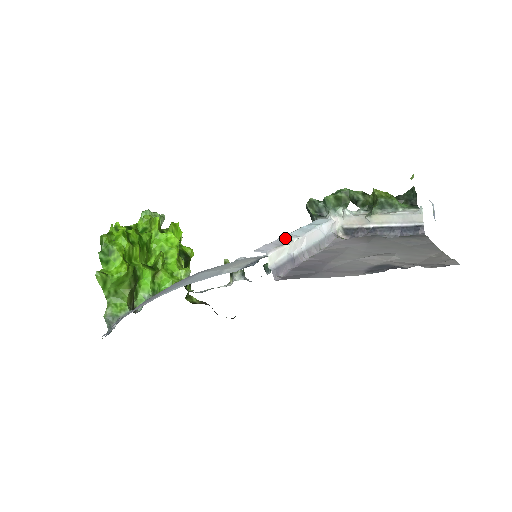
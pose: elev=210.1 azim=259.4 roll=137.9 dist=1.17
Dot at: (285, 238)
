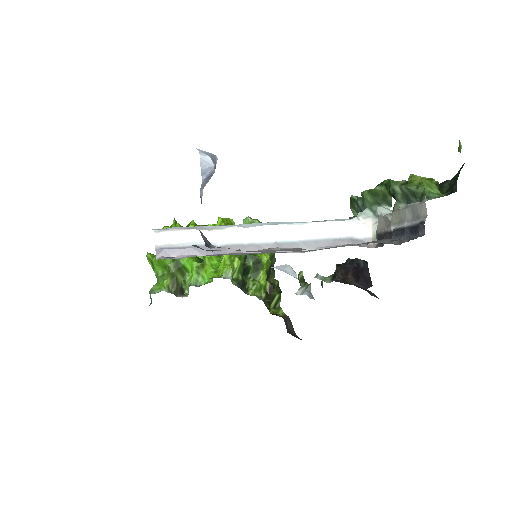
Dot at: occluded
